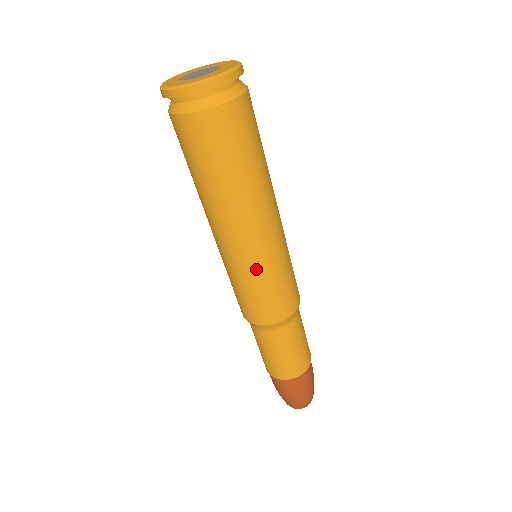
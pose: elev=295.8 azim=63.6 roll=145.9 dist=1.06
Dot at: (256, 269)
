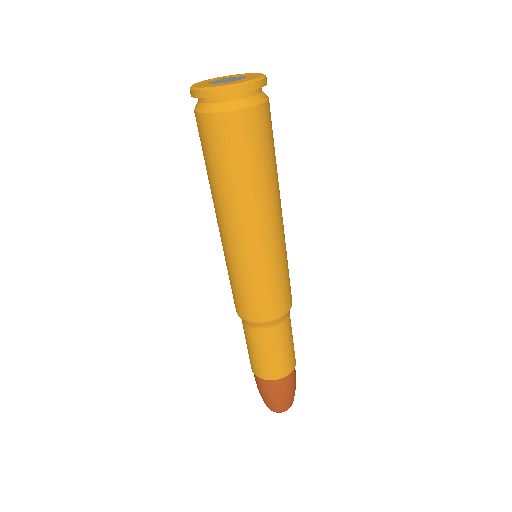
Dot at: (253, 266)
